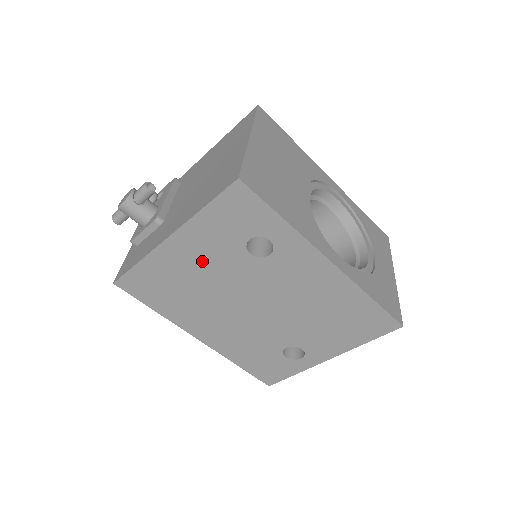
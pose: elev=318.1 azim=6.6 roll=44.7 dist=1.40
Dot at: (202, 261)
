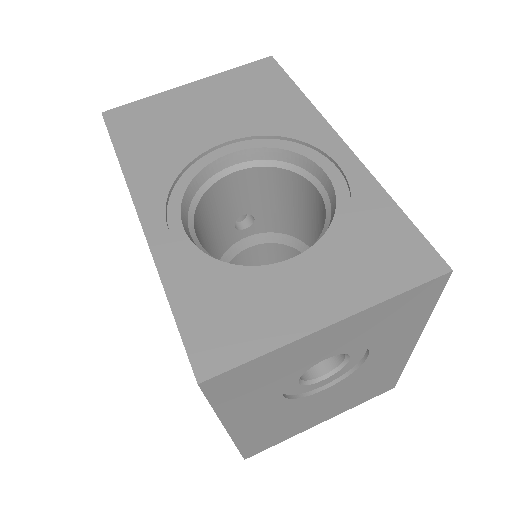
Dot at: occluded
